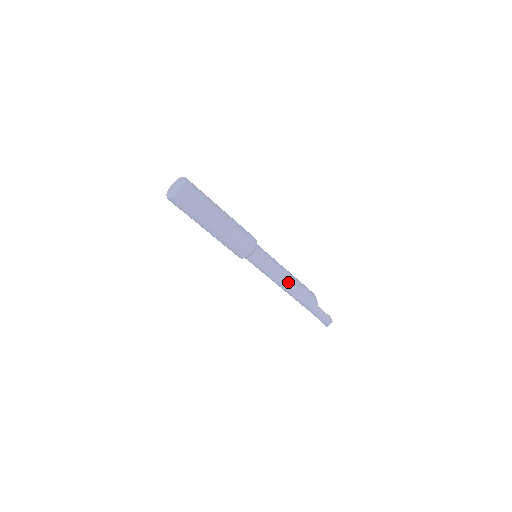
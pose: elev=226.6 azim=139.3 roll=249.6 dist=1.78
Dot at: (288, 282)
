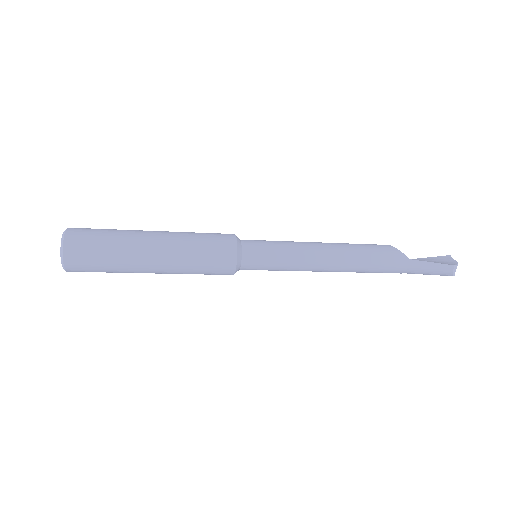
Dot at: (331, 260)
